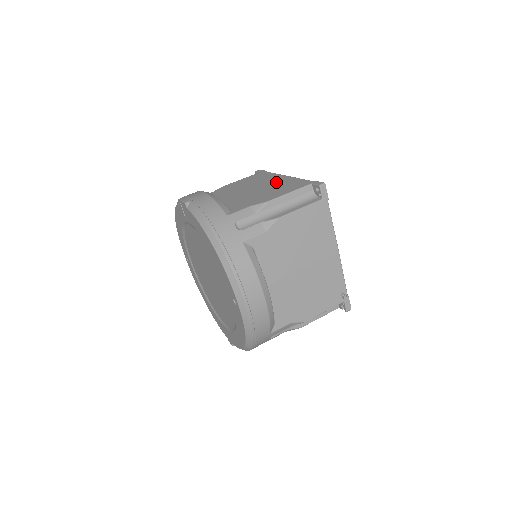
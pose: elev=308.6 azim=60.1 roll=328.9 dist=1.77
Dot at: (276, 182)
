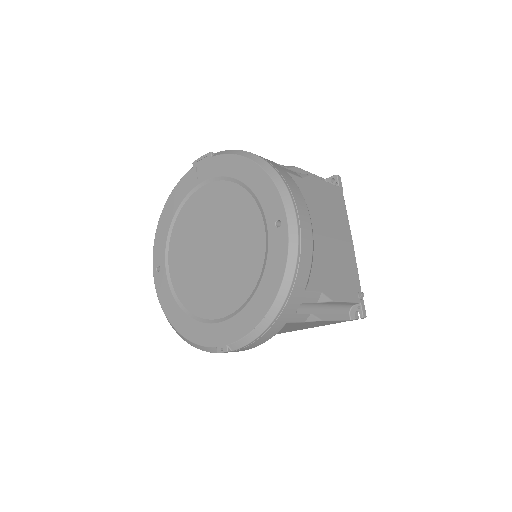
Dot at: occluded
